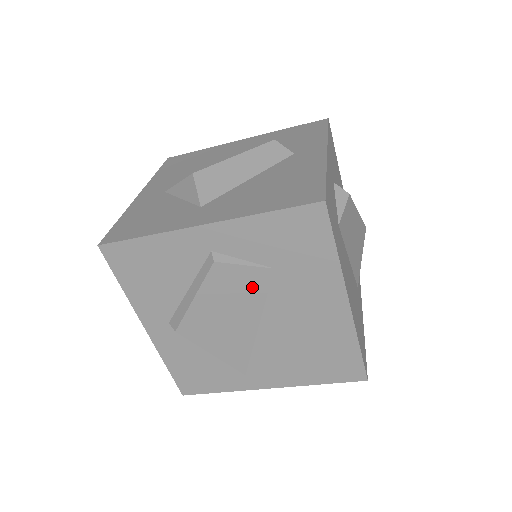
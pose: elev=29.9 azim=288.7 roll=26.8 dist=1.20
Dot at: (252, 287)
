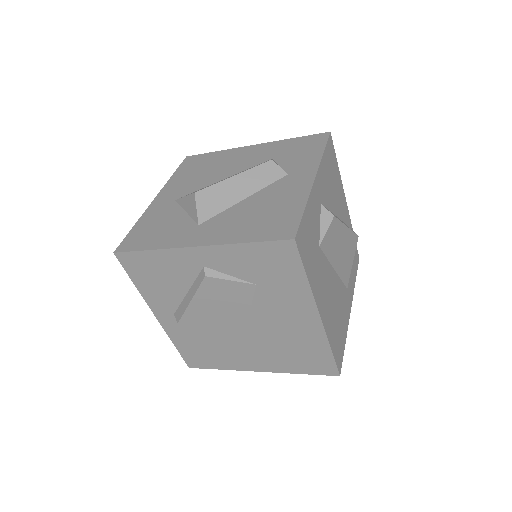
Dot at: (238, 297)
